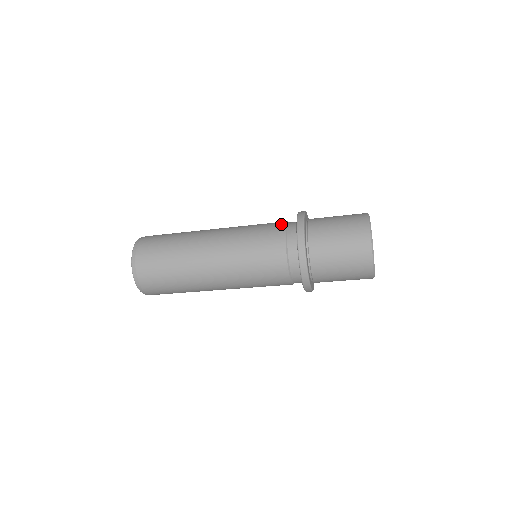
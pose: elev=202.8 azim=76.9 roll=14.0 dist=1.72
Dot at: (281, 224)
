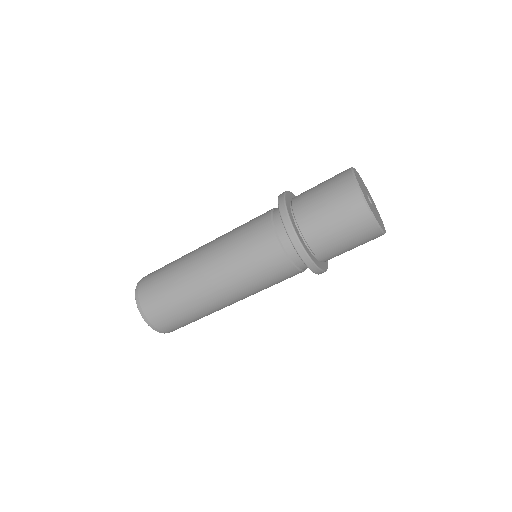
Dot at: occluded
